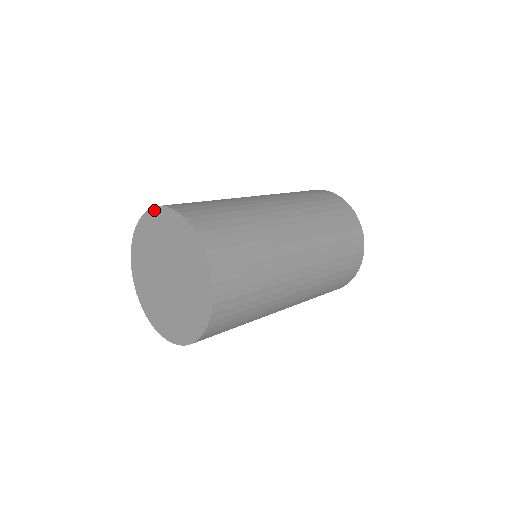
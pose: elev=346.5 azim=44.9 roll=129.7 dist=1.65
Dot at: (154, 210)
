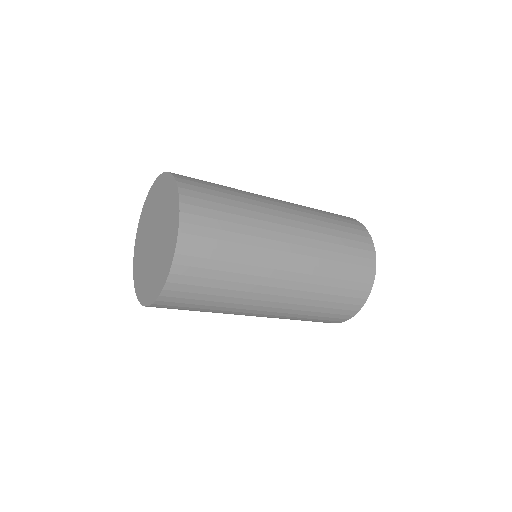
Dot at: (142, 211)
